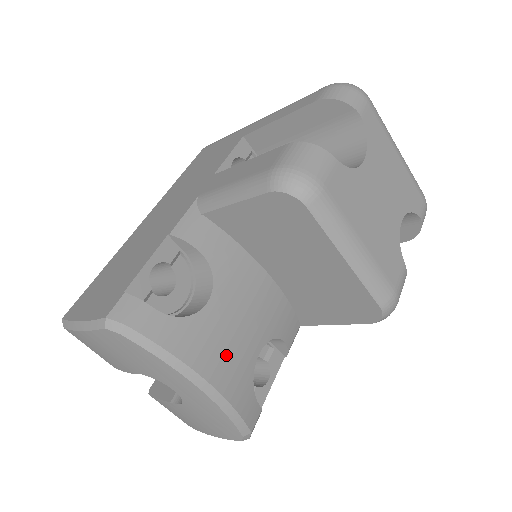
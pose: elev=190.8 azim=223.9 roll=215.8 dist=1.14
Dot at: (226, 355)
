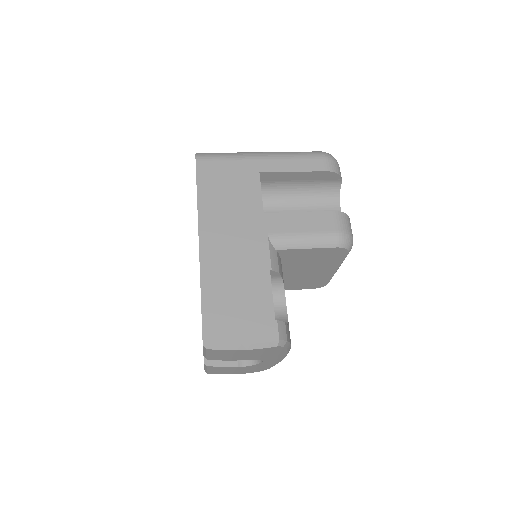
Dot at: occluded
